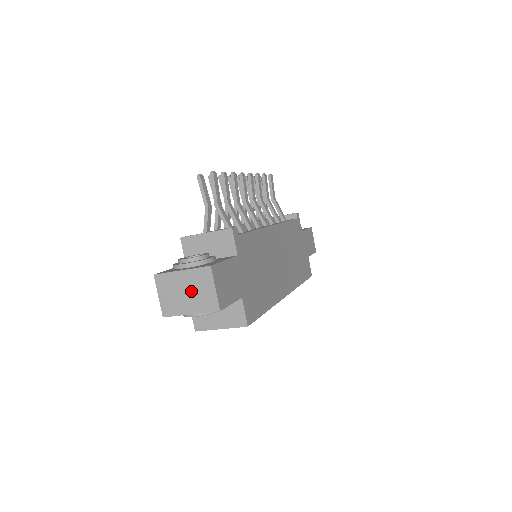
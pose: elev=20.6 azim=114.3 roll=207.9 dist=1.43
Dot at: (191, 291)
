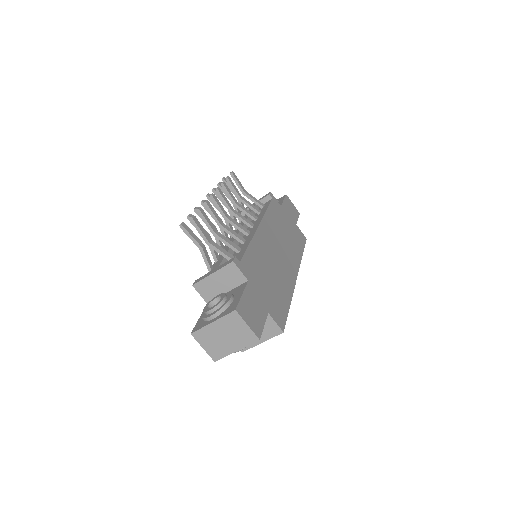
Dot at: (228, 334)
